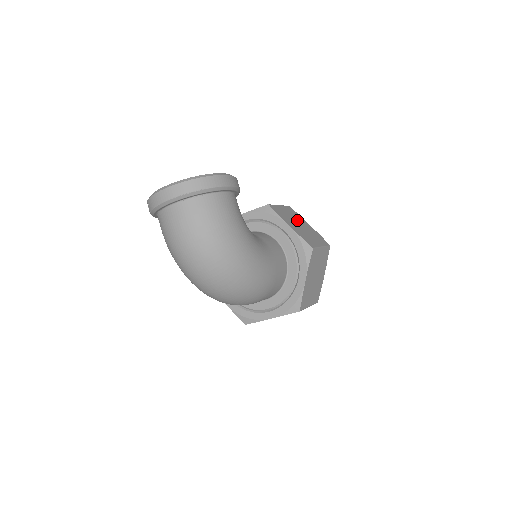
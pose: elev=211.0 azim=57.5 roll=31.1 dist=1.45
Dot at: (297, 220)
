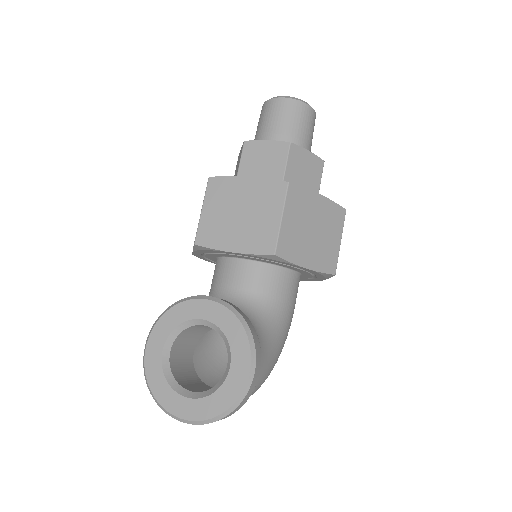
Dot at: (307, 219)
